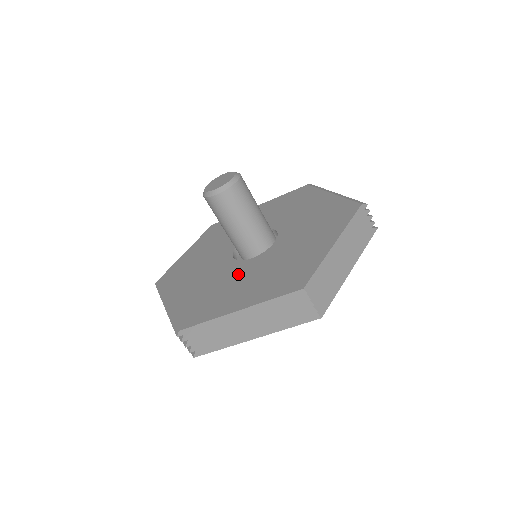
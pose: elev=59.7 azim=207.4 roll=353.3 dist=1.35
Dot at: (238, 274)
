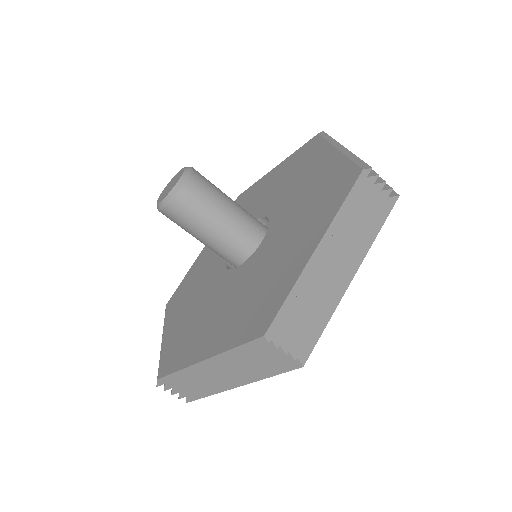
Dot at: (264, 257)
